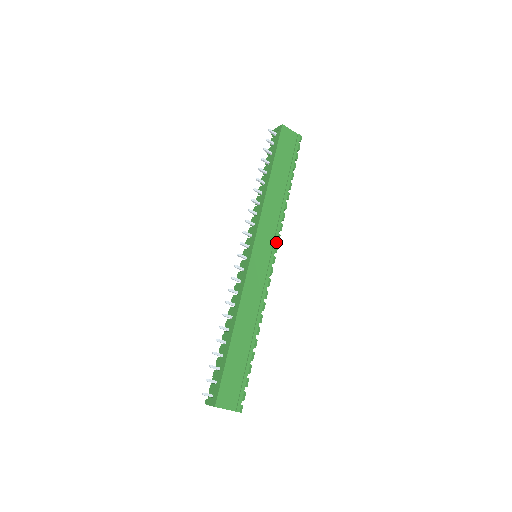
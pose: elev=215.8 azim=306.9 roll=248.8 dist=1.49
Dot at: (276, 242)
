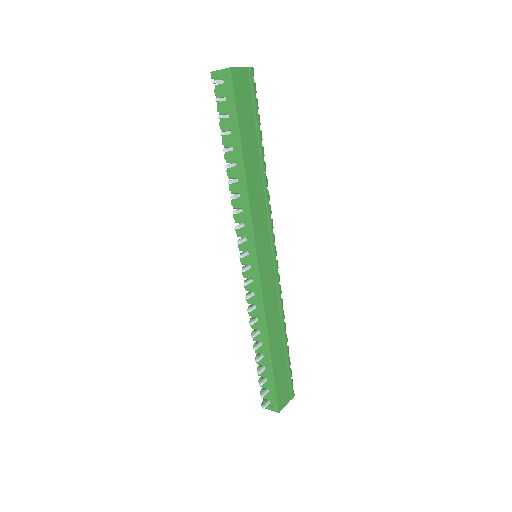
Dot at: (272, 231)
